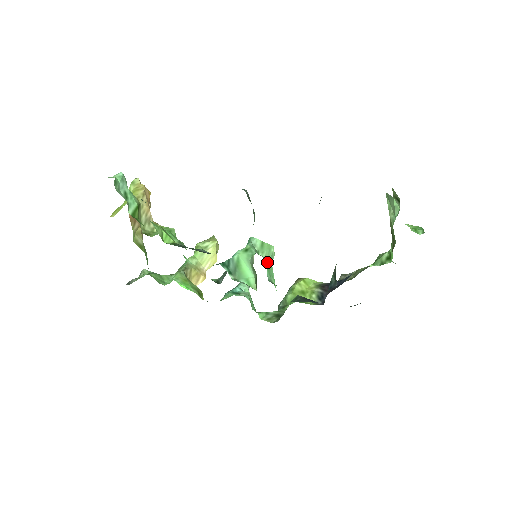
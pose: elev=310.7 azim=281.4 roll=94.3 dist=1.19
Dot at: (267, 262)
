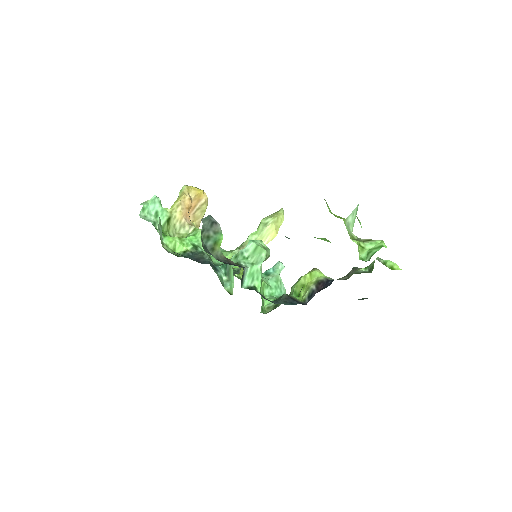
Dot at: (248, 269)
